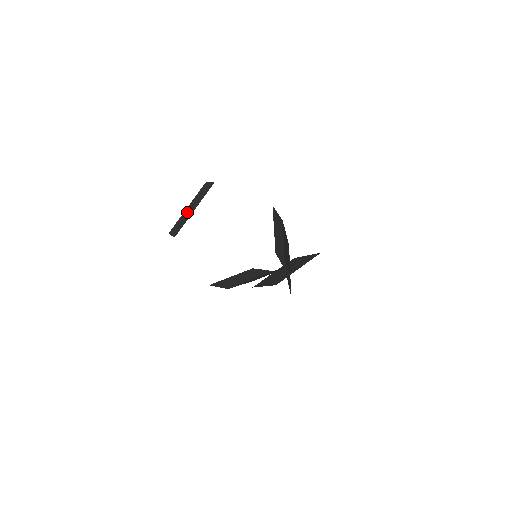
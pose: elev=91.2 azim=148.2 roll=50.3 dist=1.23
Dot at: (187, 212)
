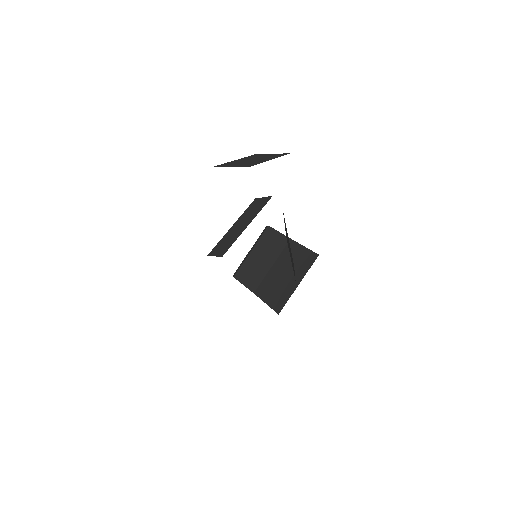
Dot at: (247, 160)
